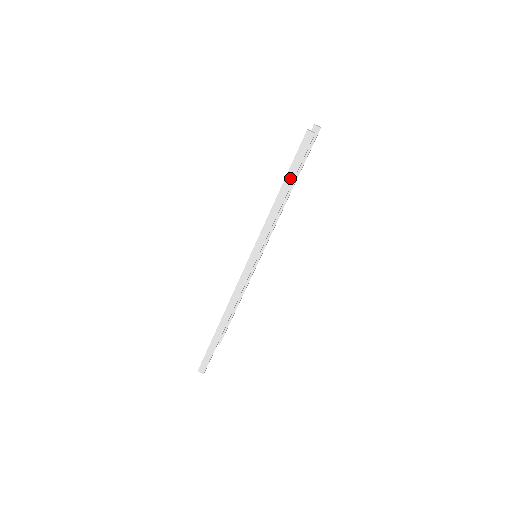
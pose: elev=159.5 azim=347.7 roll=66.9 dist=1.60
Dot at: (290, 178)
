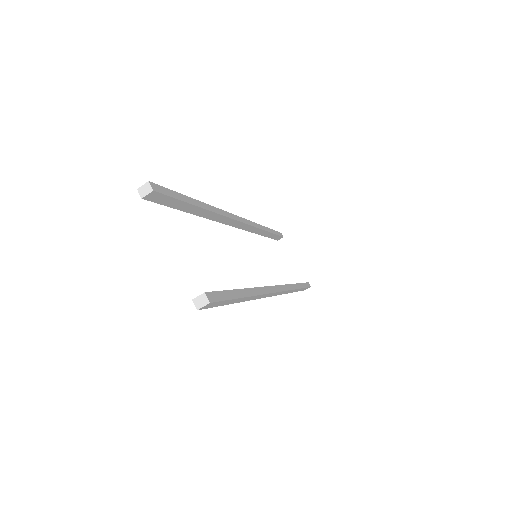
Dot at: (235, 301)
